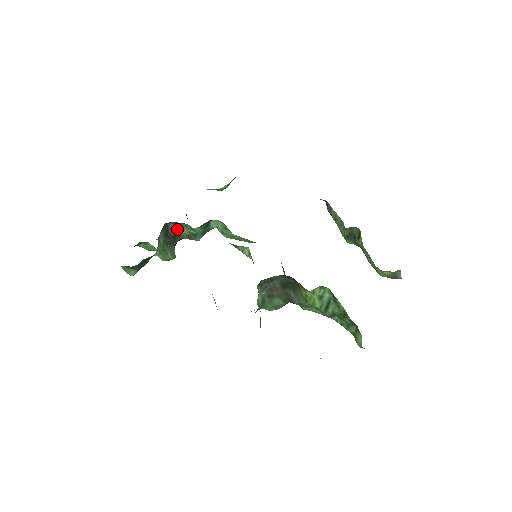
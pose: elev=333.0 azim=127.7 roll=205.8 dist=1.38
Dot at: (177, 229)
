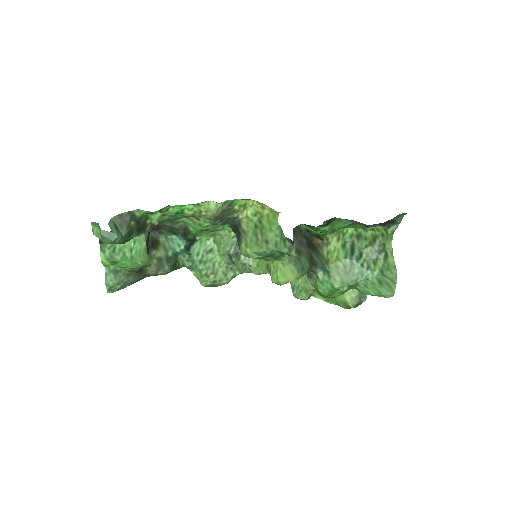
Dot at: (154, 243)
